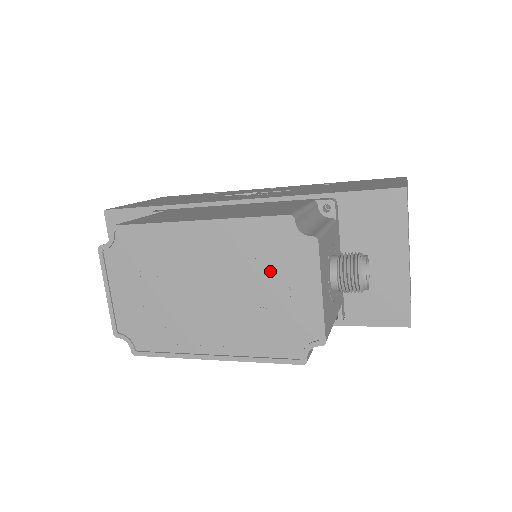
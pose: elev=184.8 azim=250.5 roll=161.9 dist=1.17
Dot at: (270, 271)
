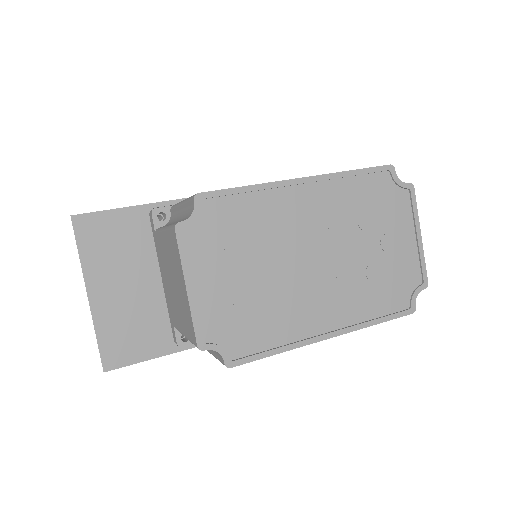
Dot at: (377, 223)
